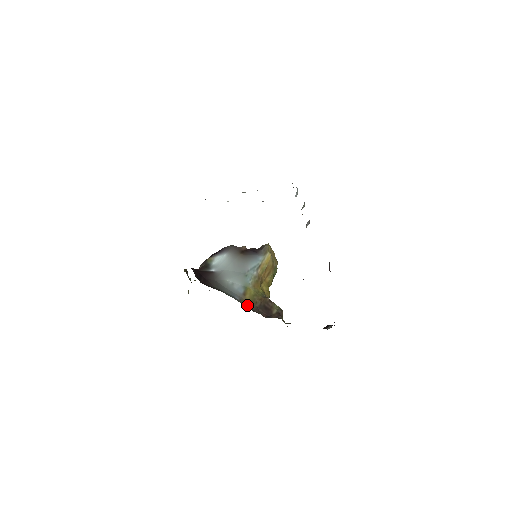
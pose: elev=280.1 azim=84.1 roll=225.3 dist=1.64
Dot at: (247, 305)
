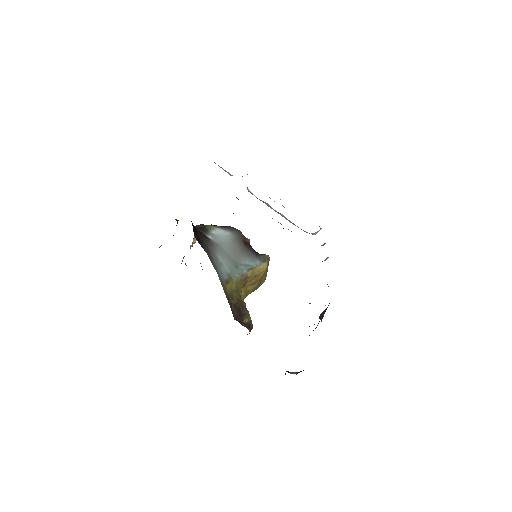
Dot at: (225, 294)
